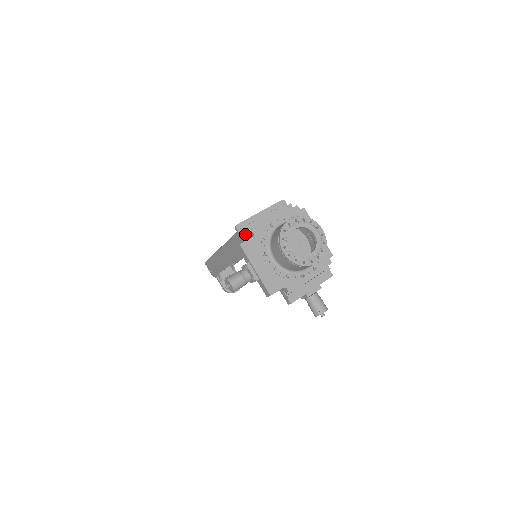
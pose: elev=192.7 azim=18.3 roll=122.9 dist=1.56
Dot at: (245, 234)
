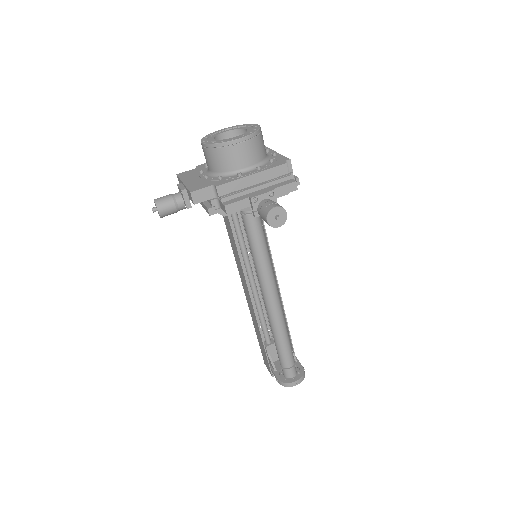
Dot at: occluded
